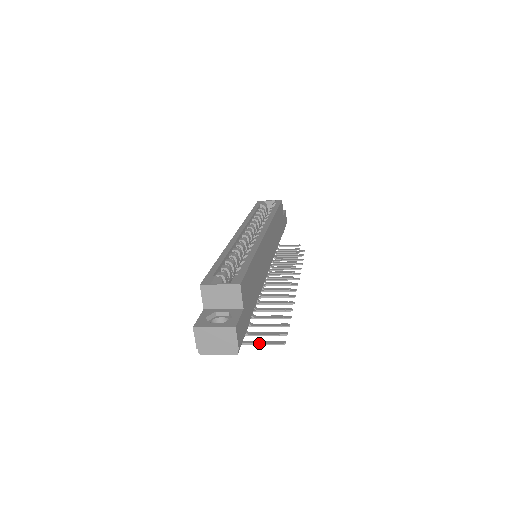
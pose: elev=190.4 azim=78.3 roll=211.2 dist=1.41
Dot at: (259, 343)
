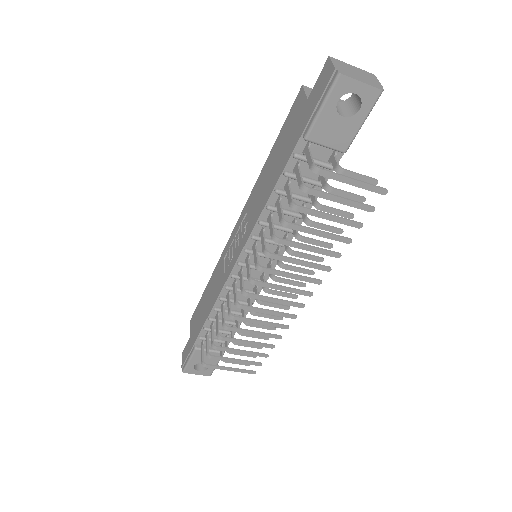
Dot at: occluded
